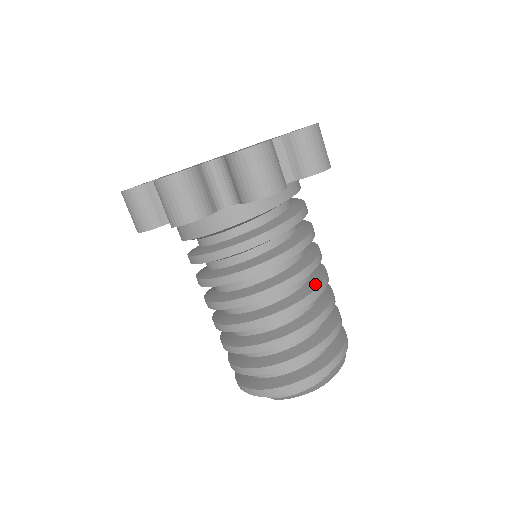
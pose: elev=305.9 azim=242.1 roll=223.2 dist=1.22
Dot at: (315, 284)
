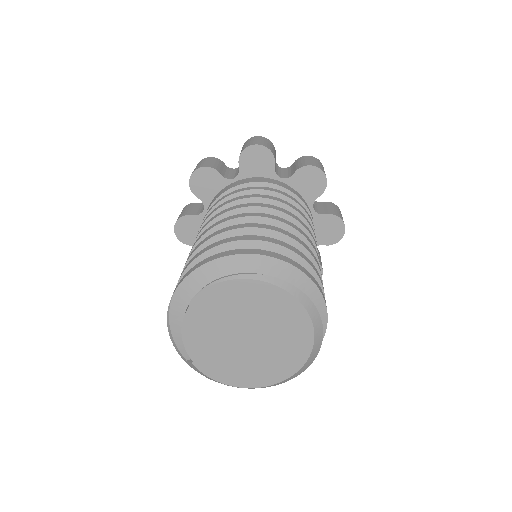
Dot at: occluded
